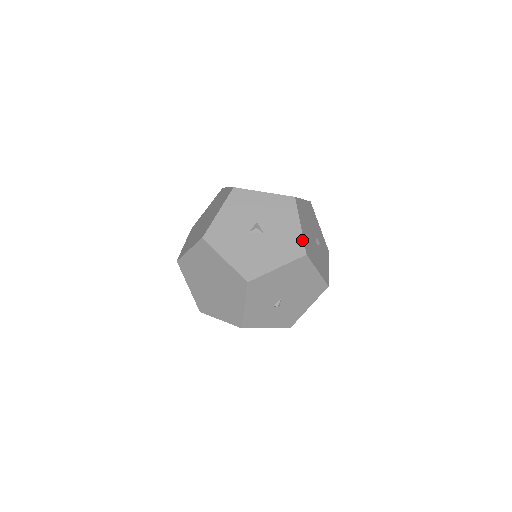
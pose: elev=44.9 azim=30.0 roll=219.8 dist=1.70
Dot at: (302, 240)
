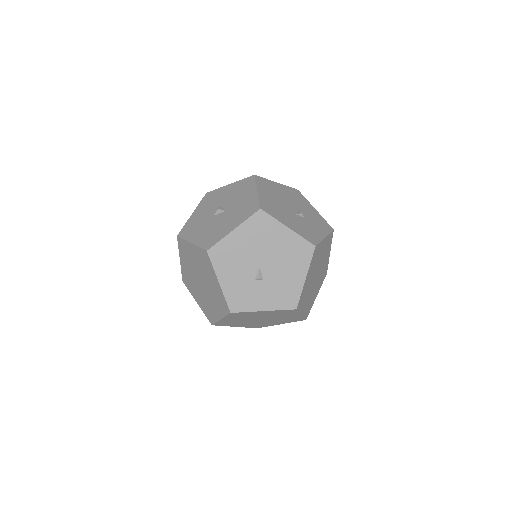
Dot at: (257, 200)
